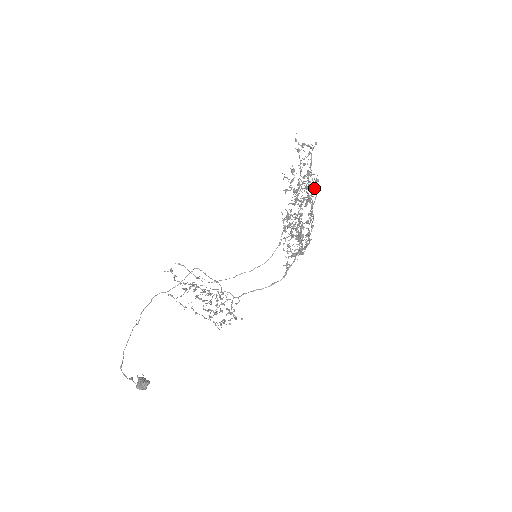
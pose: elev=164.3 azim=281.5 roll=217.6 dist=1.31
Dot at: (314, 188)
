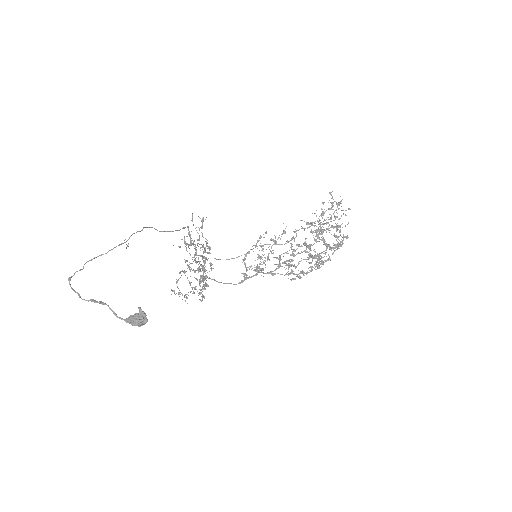
Dot at: (317, 235)
